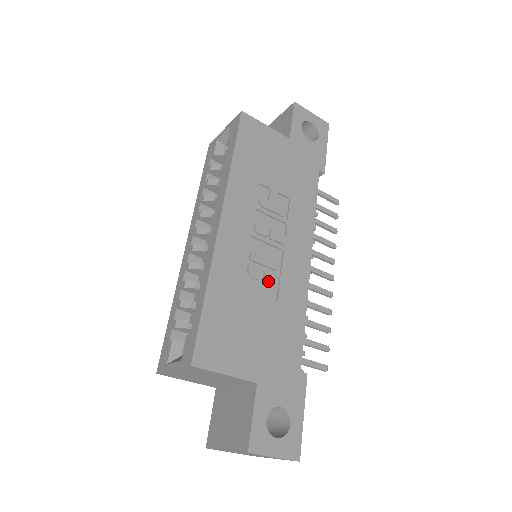
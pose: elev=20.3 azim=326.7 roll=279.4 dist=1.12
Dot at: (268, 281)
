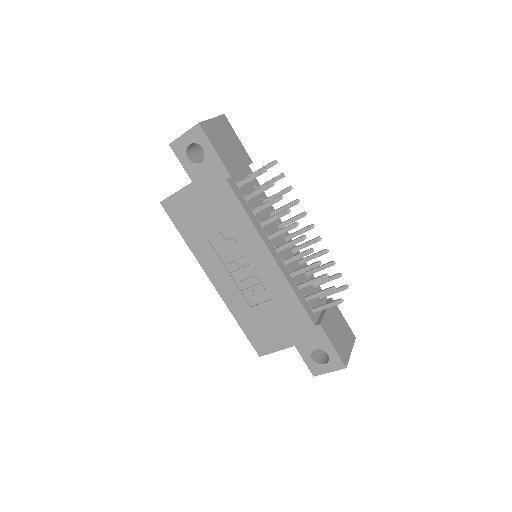
Dot at: (259, 292)
